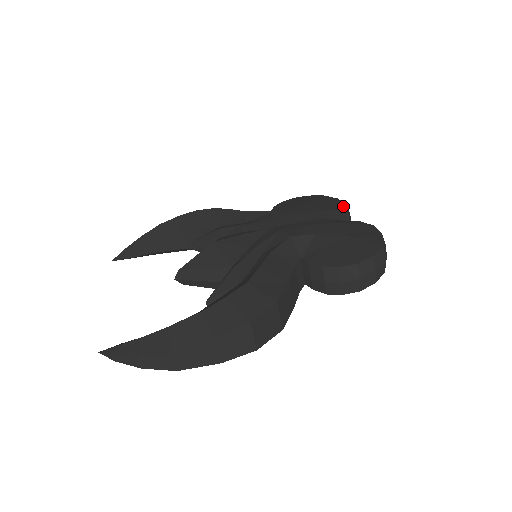
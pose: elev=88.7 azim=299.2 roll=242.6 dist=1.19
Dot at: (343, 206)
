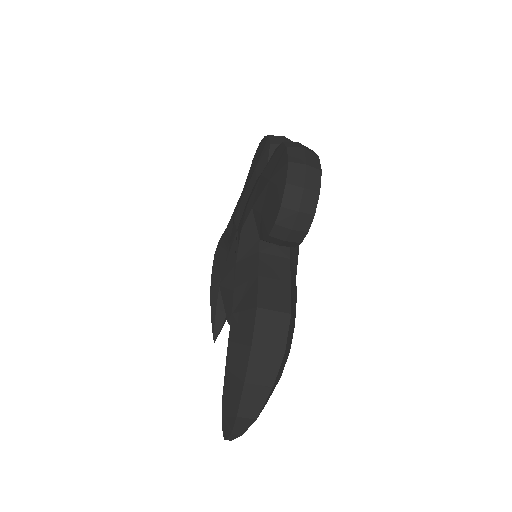
Dot at: (267, 142)
